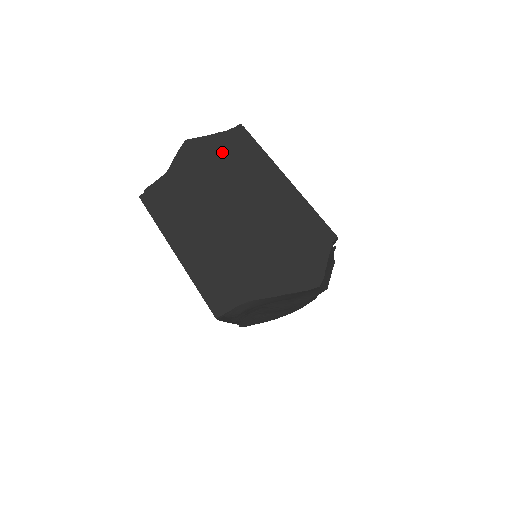
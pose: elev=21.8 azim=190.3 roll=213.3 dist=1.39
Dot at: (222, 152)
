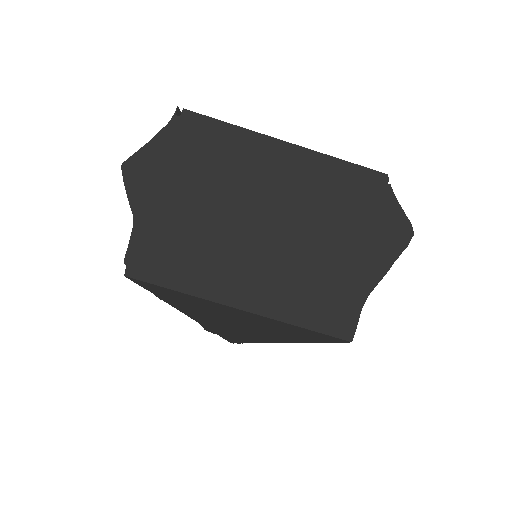
Dot at: (186, 154)
